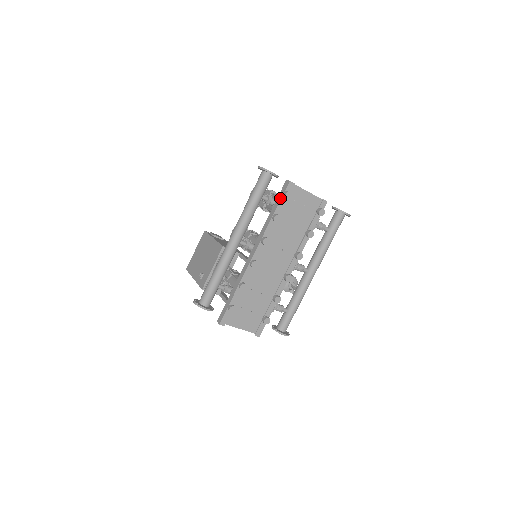
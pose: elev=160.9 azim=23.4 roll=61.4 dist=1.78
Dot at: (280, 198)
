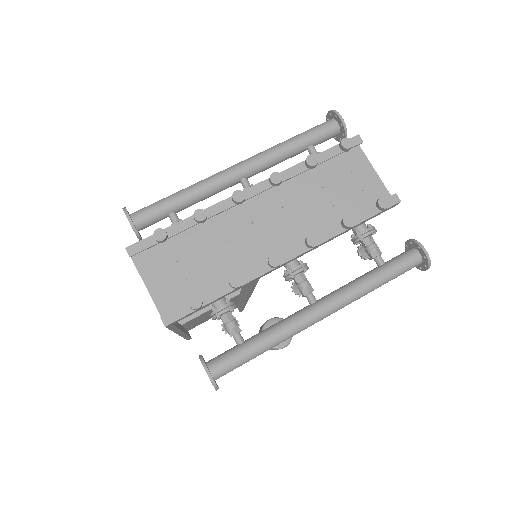
Dot at: (332, 147)
